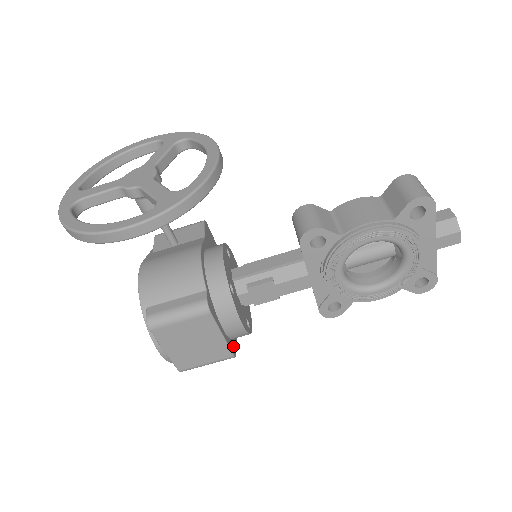
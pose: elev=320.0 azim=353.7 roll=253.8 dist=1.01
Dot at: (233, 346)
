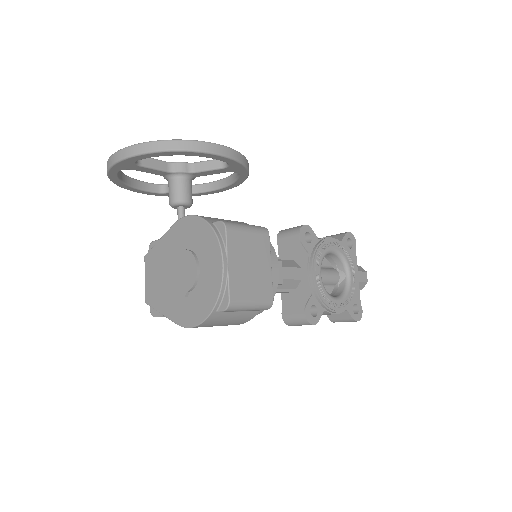
Dot at: occluded
